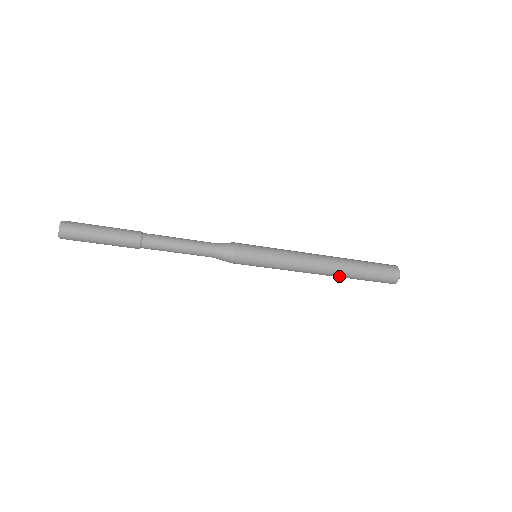
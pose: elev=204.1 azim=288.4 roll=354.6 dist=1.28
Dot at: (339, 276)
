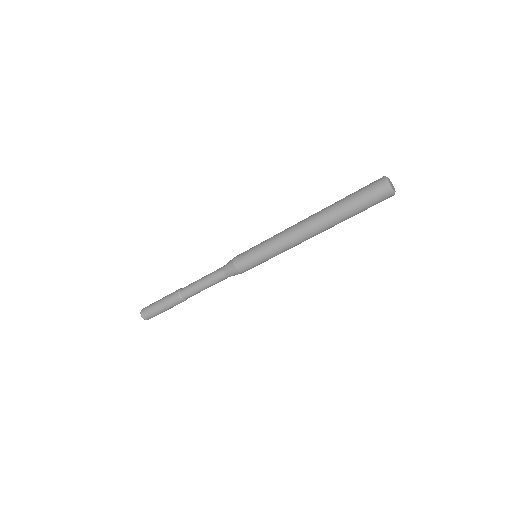
Dot at: (326, 221)
